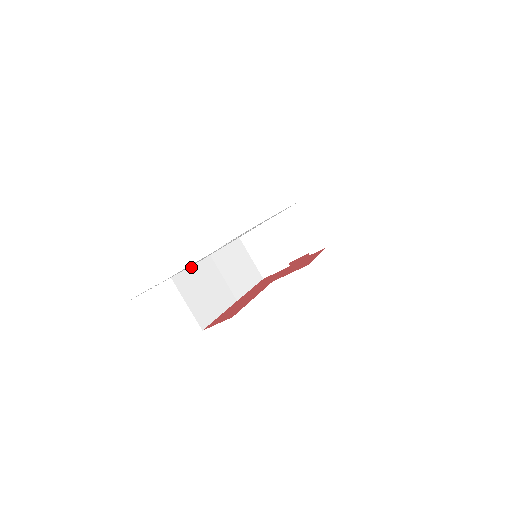
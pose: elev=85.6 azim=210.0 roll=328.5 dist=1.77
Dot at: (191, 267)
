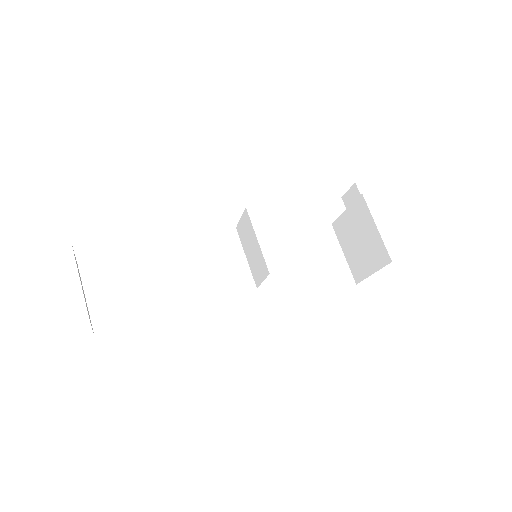
Dot at: (120, 255)
